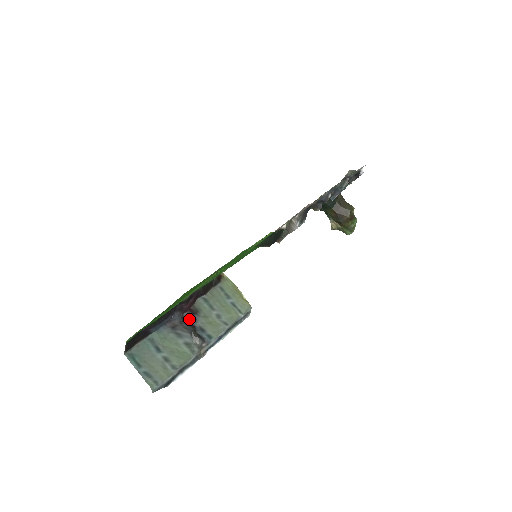
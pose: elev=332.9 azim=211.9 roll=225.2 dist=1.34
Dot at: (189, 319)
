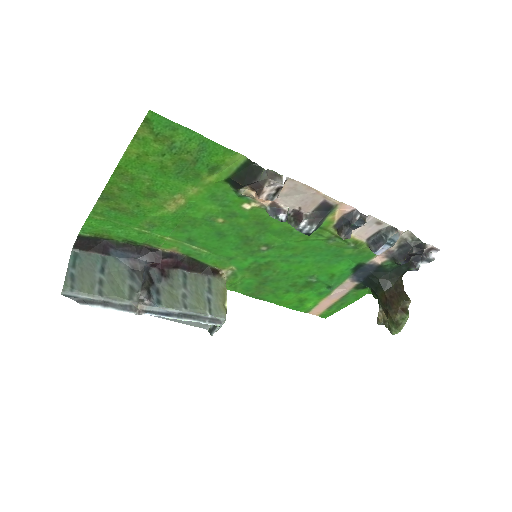
Dot at: (154, 275)
